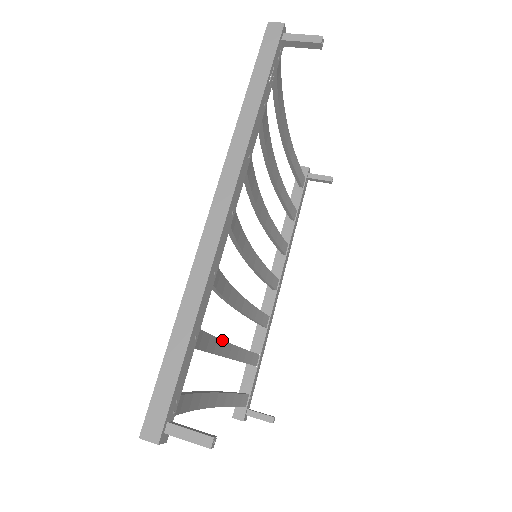
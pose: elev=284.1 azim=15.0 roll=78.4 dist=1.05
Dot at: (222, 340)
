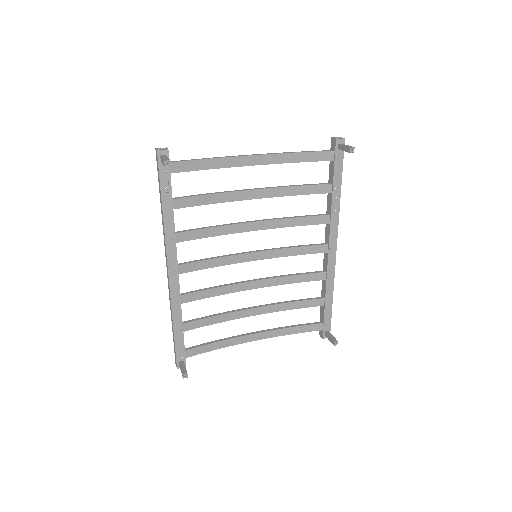
Dot at: (241, 310)
